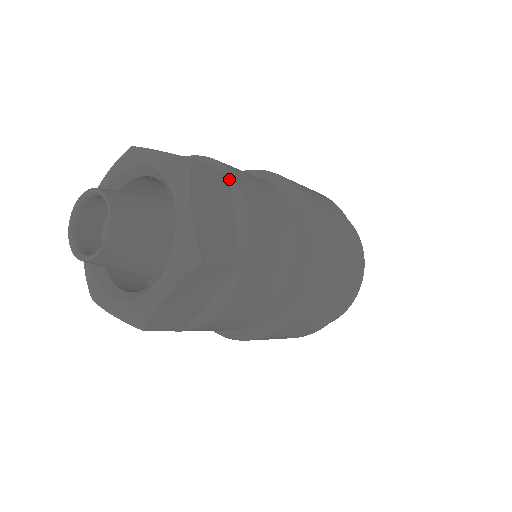
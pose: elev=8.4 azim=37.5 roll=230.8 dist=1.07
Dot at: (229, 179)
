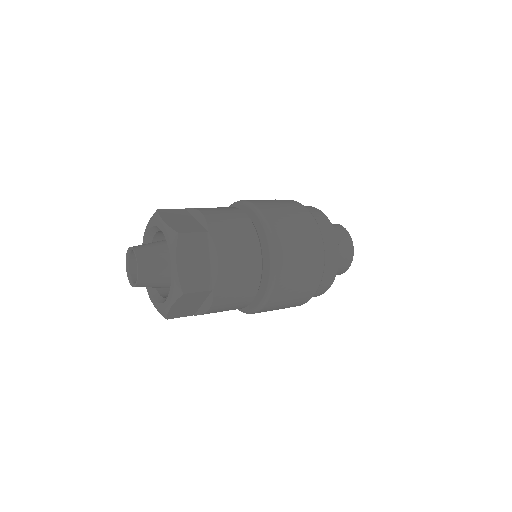
Dot at: (186, 210)
